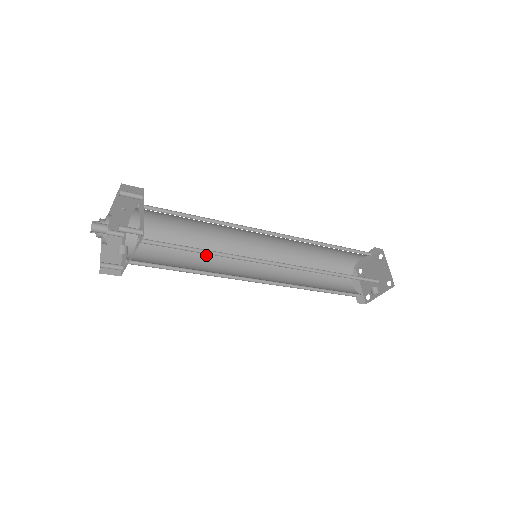
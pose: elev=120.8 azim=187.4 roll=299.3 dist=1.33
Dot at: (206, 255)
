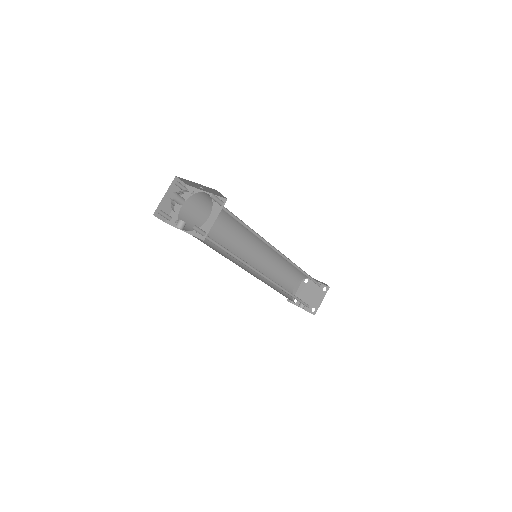
Dot at: (227, 232)
